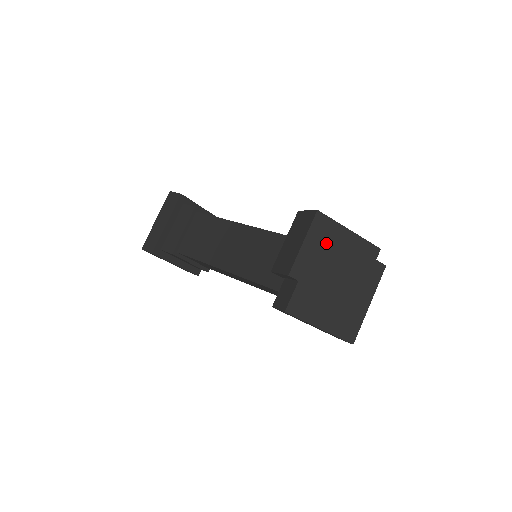
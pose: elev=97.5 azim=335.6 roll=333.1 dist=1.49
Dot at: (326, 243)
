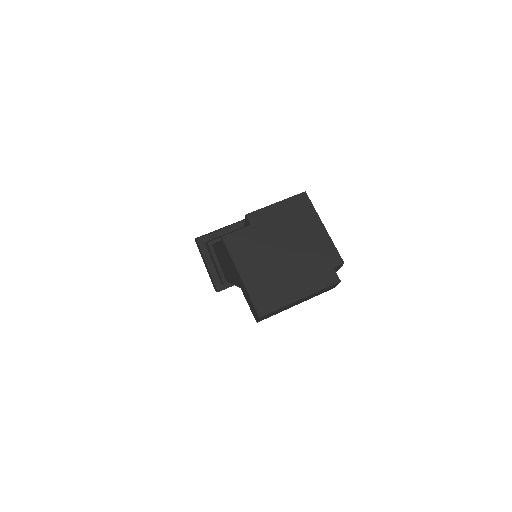
Dot at: (295, 218)
